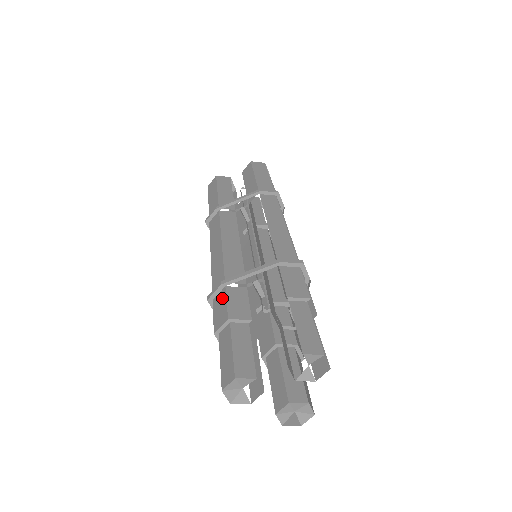
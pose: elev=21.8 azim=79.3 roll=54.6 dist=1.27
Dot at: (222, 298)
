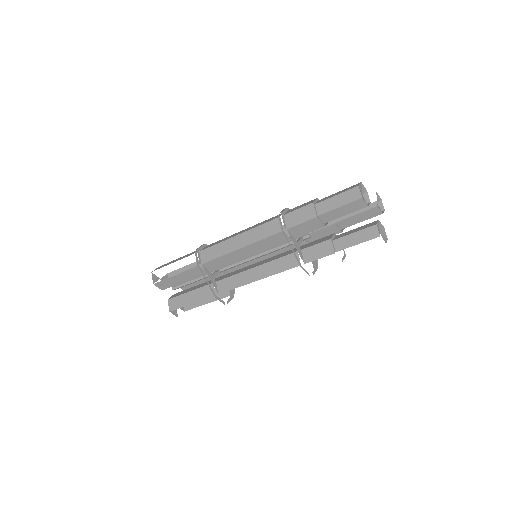
Dot at: (294, 208)
